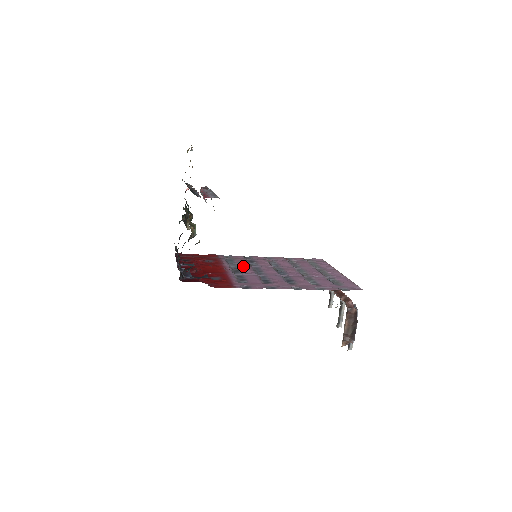
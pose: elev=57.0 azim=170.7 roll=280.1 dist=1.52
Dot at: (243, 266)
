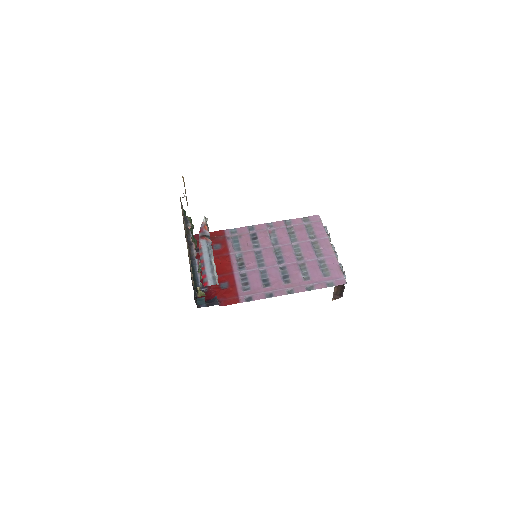
Dot at: (247, 253)
